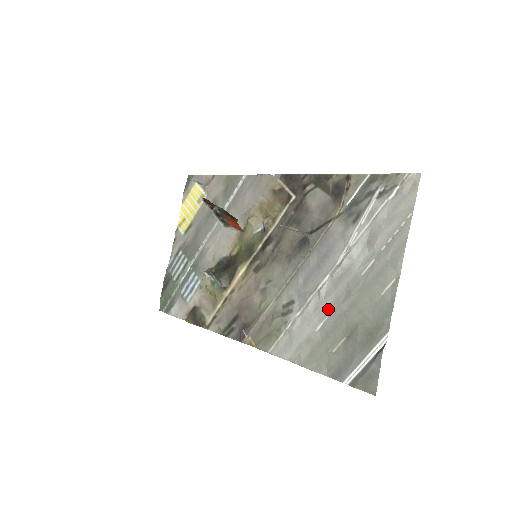
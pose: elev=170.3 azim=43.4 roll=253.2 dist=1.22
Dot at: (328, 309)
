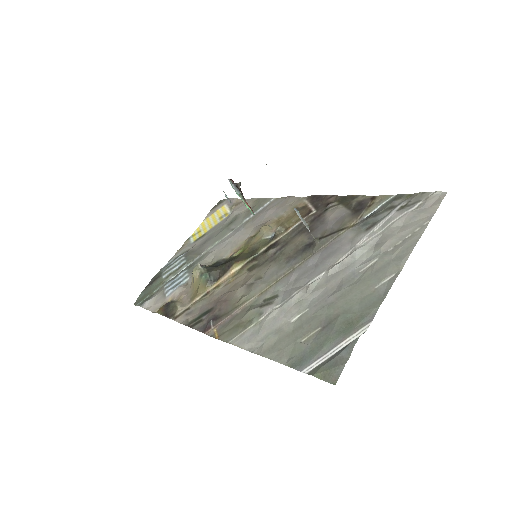
Dot at: (312, 302)
